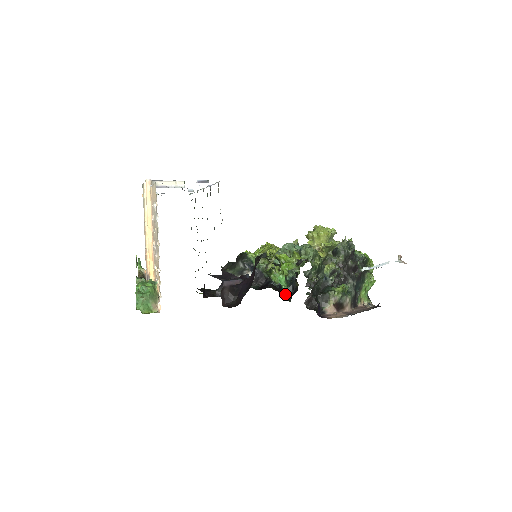
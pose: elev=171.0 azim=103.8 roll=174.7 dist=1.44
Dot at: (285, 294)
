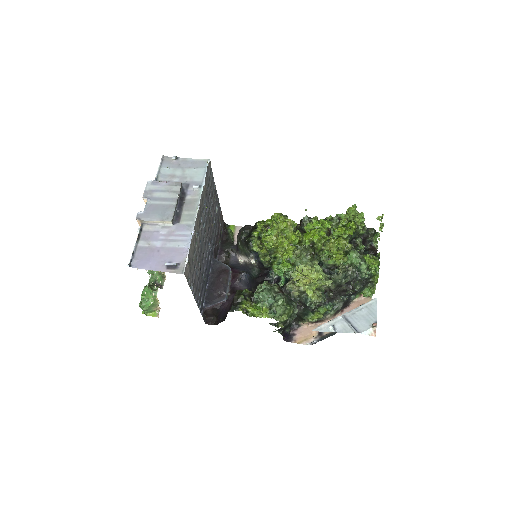
Dot at: occluded
